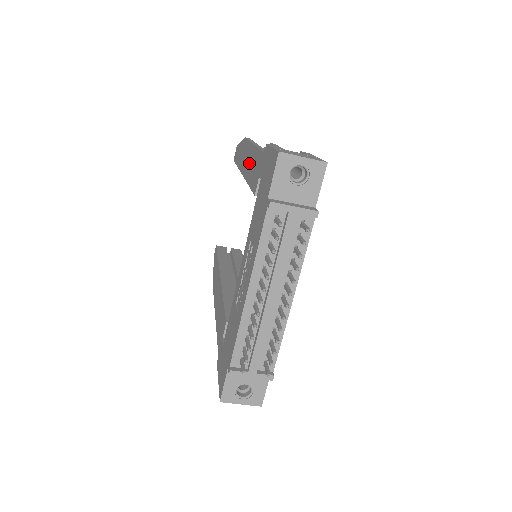
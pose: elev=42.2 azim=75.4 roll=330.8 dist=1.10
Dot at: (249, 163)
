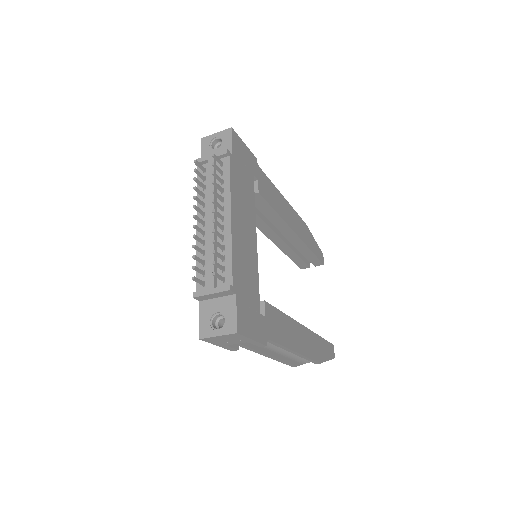
Dot at: occluded
